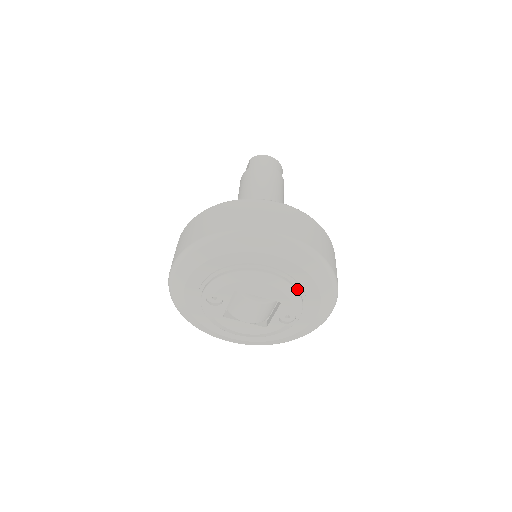
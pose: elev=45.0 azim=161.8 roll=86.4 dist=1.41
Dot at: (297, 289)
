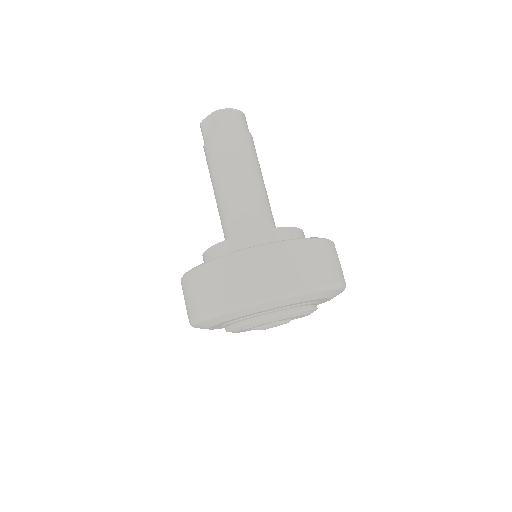
Dot at: occluded
